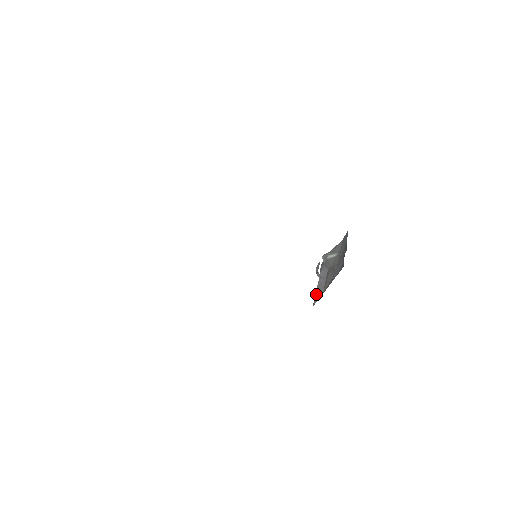
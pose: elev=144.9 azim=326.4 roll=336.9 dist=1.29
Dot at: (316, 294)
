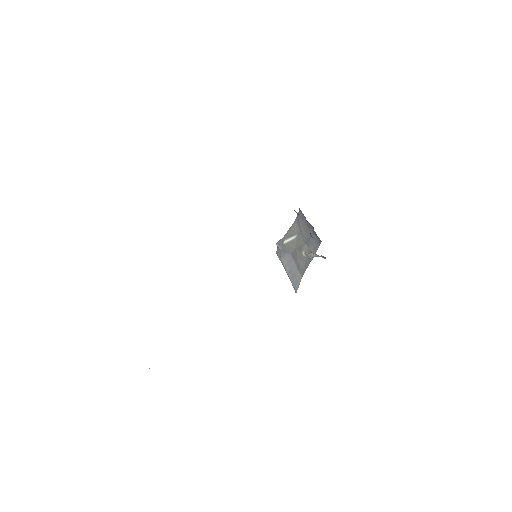
Dot at: (292, 281)
